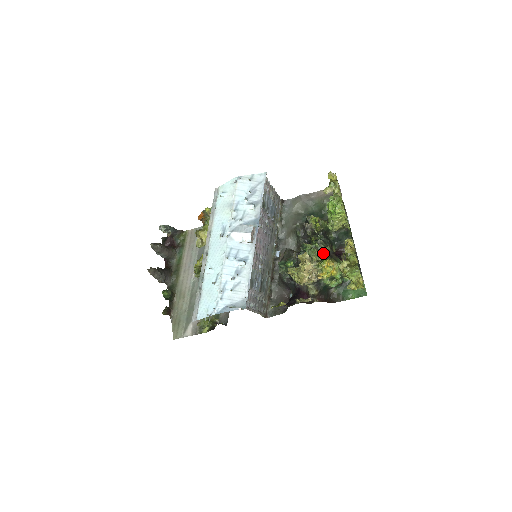
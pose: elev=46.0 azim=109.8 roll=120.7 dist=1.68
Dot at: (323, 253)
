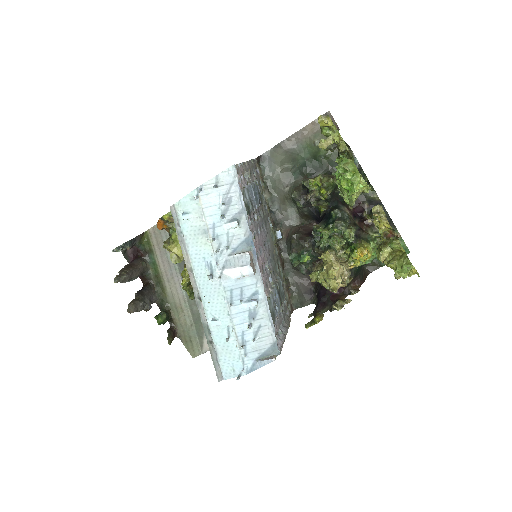
Dot at: (348, 239)
